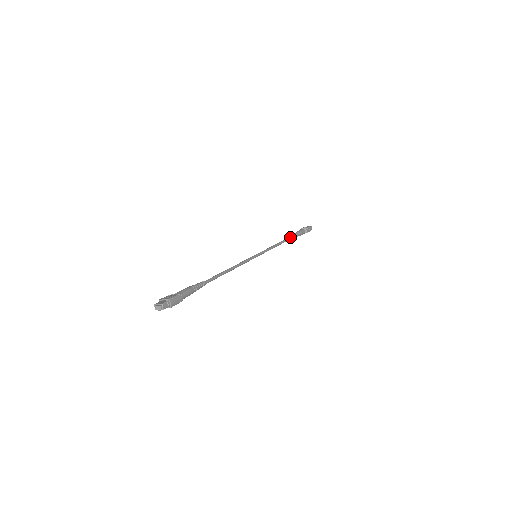
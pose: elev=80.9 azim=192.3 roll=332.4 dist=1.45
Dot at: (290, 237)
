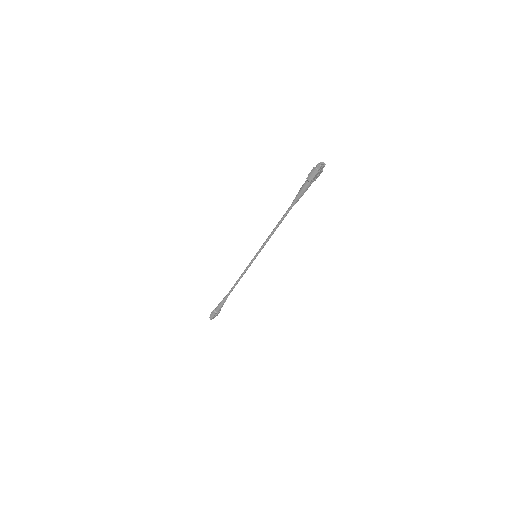
Dot at: (228, 293)
